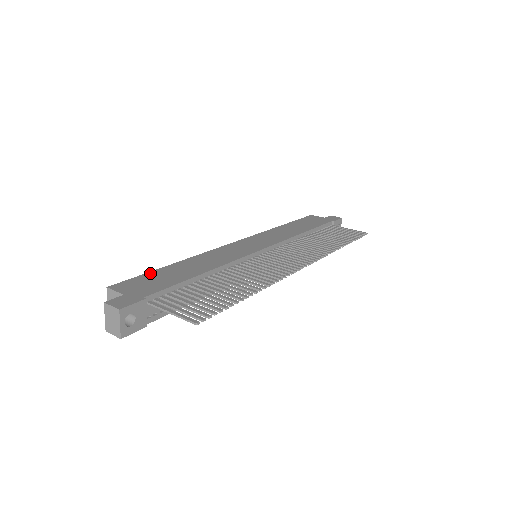
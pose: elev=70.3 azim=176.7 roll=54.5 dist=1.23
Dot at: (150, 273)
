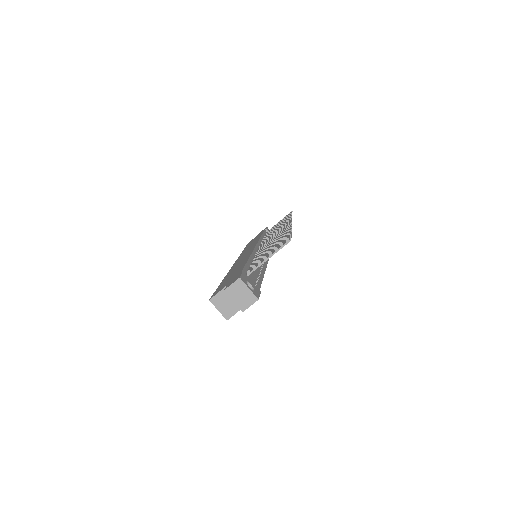
Dot at: (219, 286)
